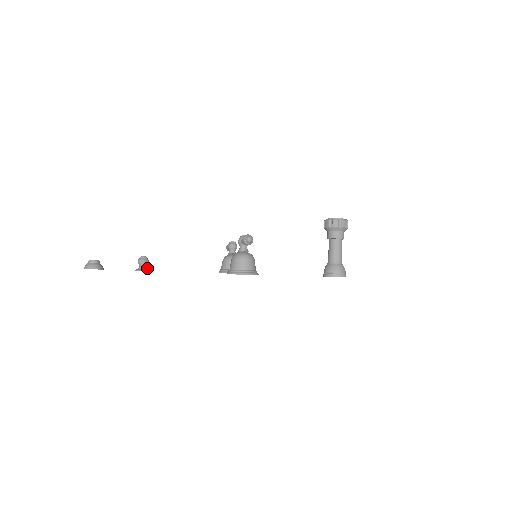
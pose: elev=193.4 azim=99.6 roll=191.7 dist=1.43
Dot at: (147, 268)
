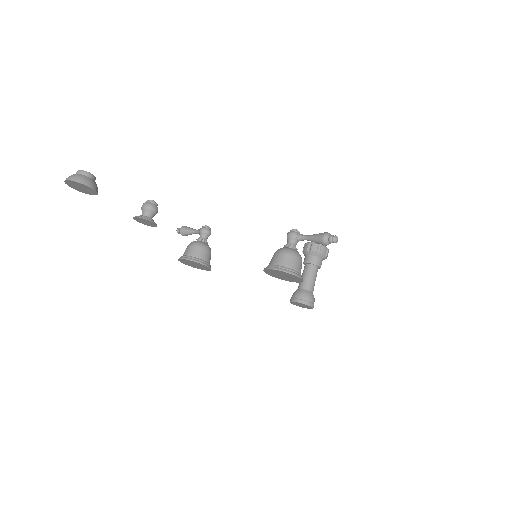
Dot at: (153, 220)
